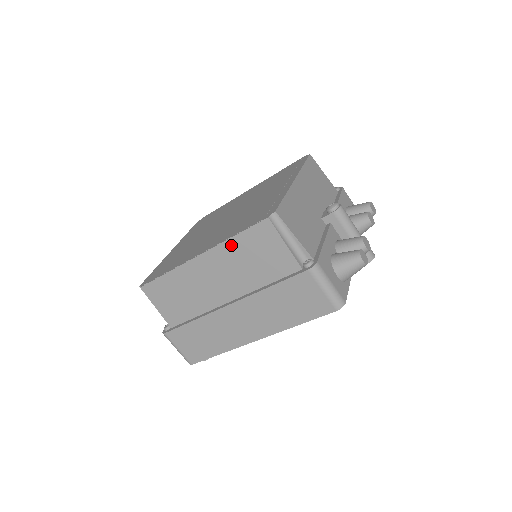
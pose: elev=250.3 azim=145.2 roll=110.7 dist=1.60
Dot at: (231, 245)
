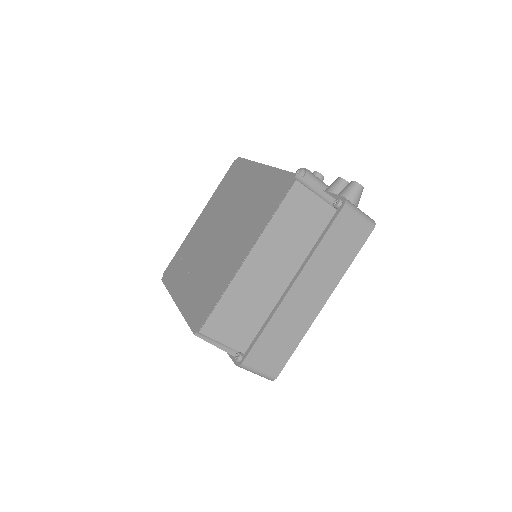
Dot at: (274, 225)
